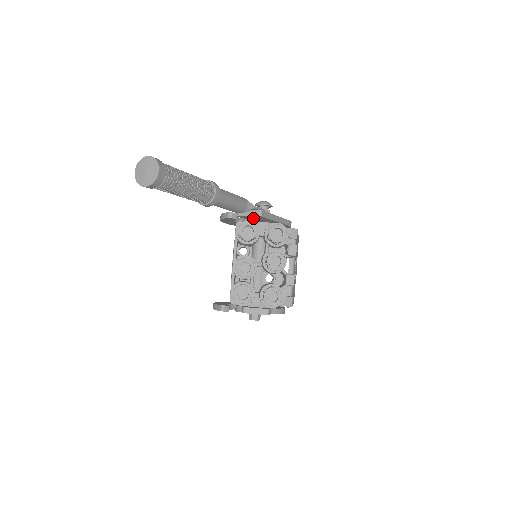
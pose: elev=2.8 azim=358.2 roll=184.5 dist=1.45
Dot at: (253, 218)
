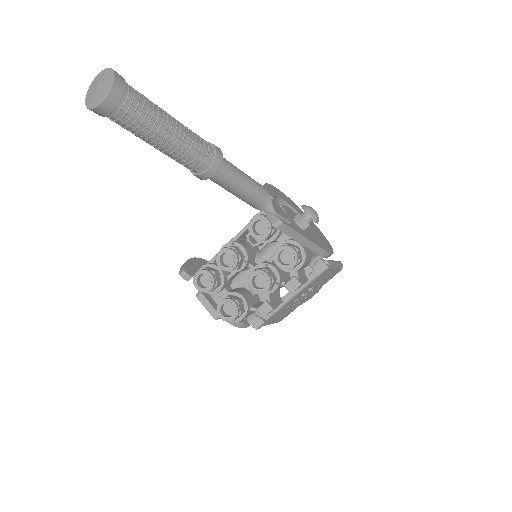
Dot at: occluded
